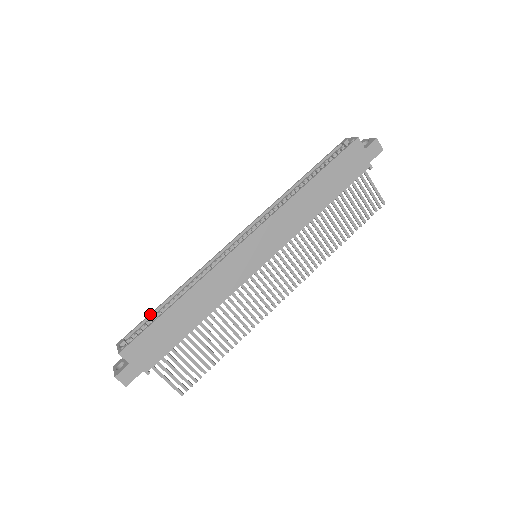
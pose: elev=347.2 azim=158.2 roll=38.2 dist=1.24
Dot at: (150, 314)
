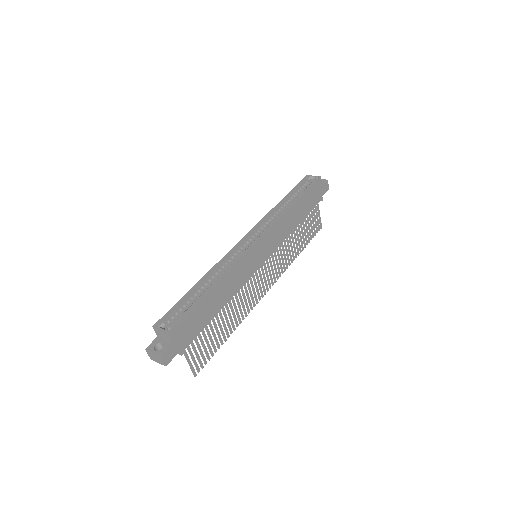
Dot at: (181, 299)
